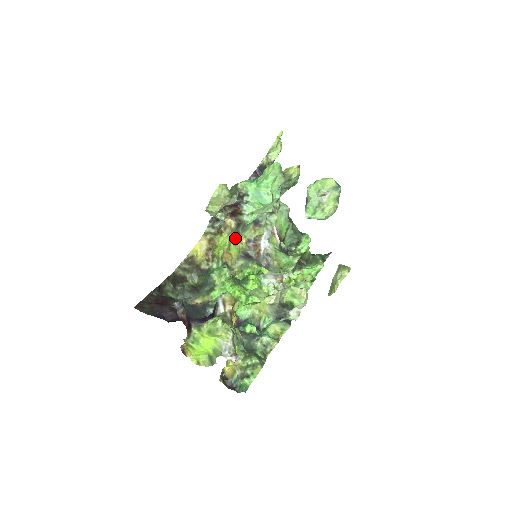
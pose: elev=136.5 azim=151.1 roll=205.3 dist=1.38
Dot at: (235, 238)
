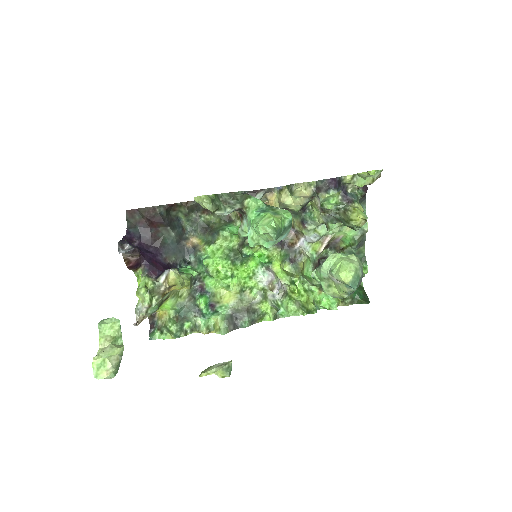
Dot at: occluded
